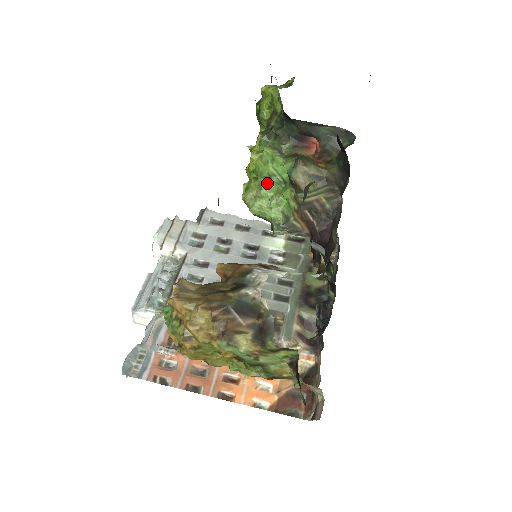
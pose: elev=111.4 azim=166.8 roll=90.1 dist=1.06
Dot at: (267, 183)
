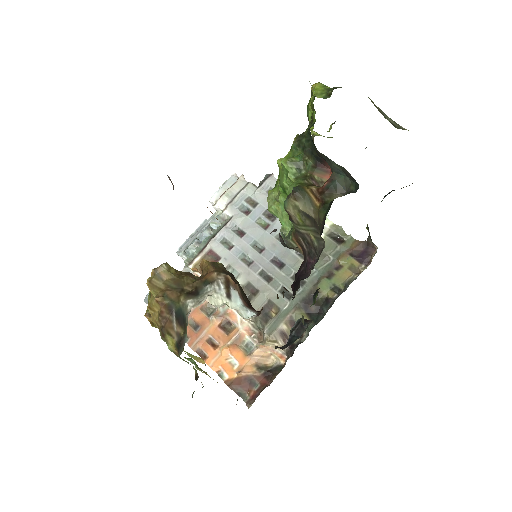
Dot at: (284, 192)
